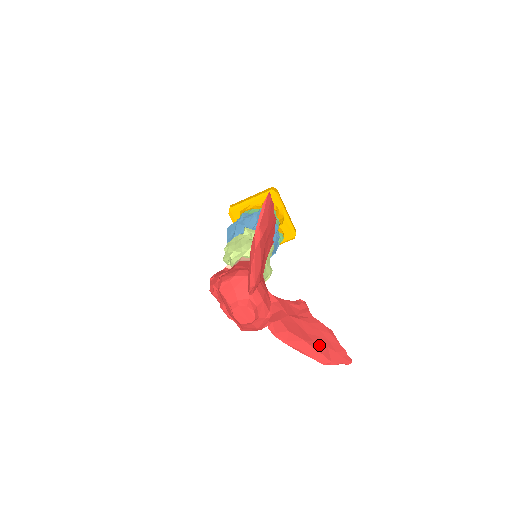
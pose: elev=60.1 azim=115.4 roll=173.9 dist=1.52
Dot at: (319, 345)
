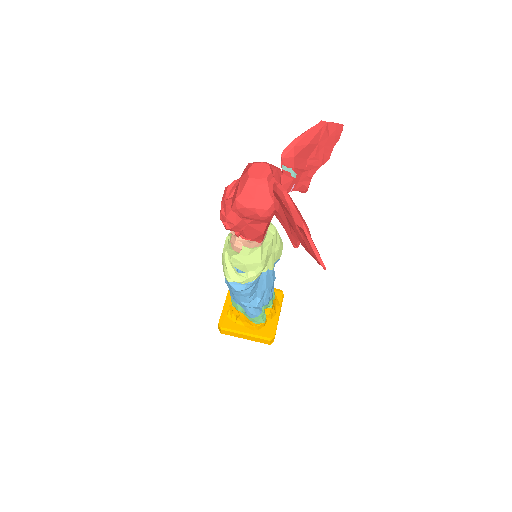
Dot at: occluded
